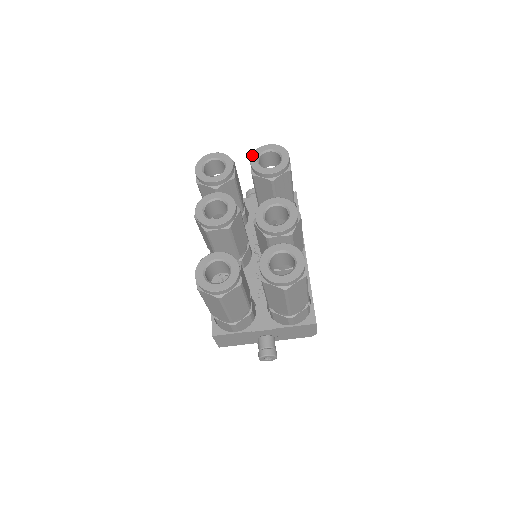
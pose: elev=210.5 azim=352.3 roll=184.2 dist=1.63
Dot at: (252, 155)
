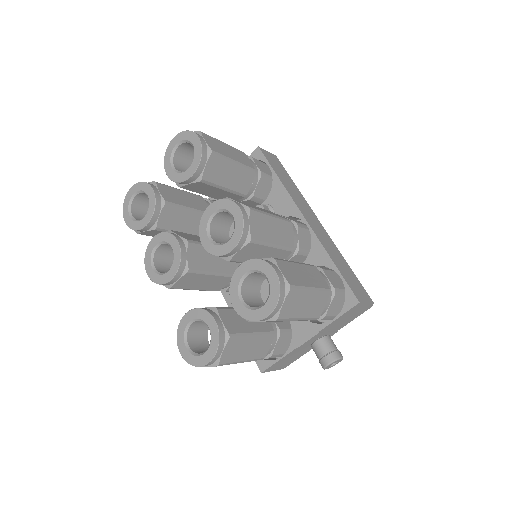
Dot at: (164, 164)
